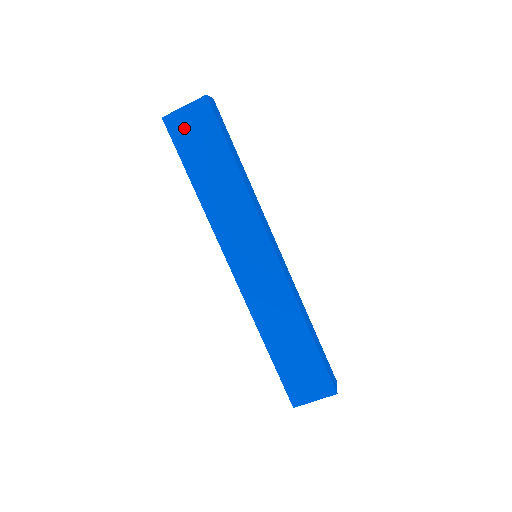
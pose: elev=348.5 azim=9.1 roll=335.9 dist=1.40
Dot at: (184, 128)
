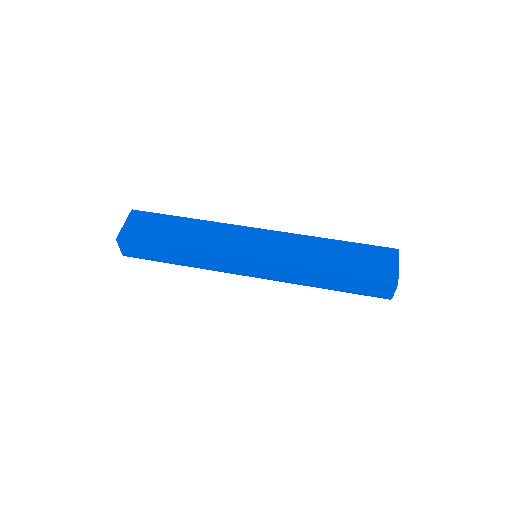
Dot at: (136, 231)
